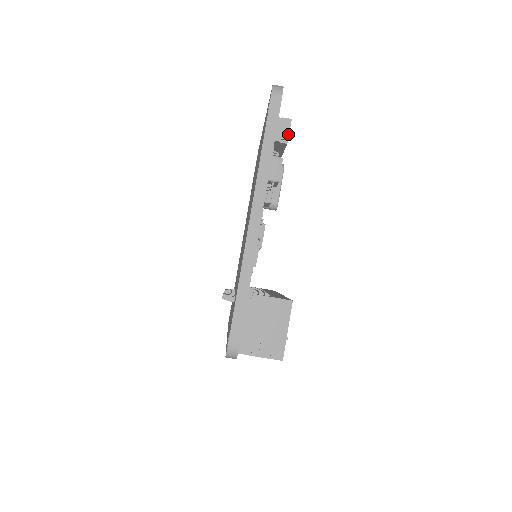
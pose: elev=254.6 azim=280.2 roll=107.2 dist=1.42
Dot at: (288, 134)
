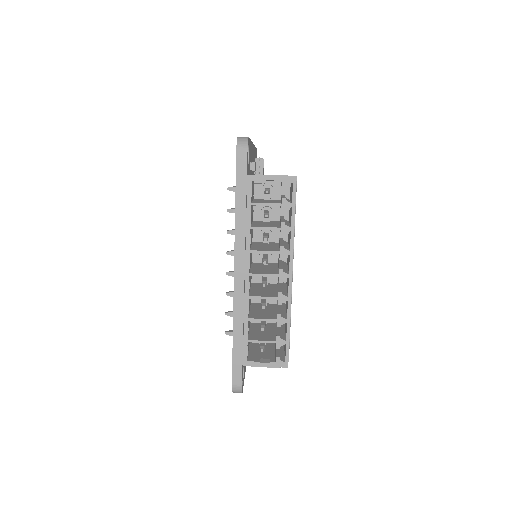
Dot at: occluded
